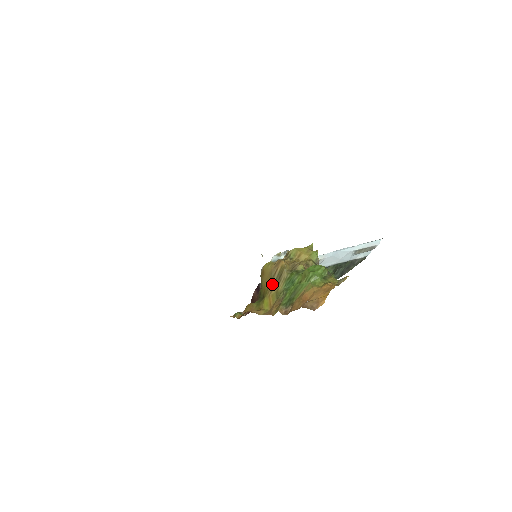
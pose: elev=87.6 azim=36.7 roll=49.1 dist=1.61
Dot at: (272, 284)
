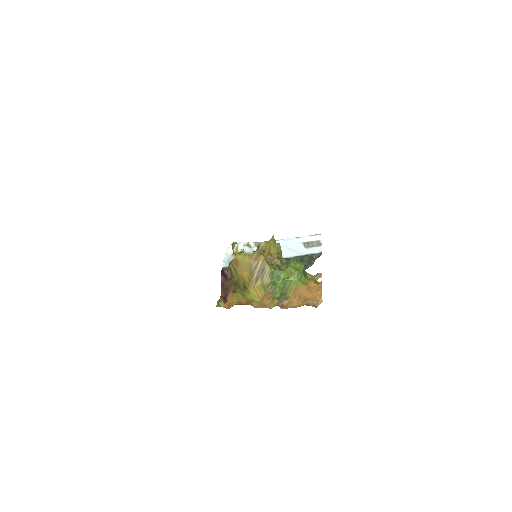
Dot at: (255, 276)
